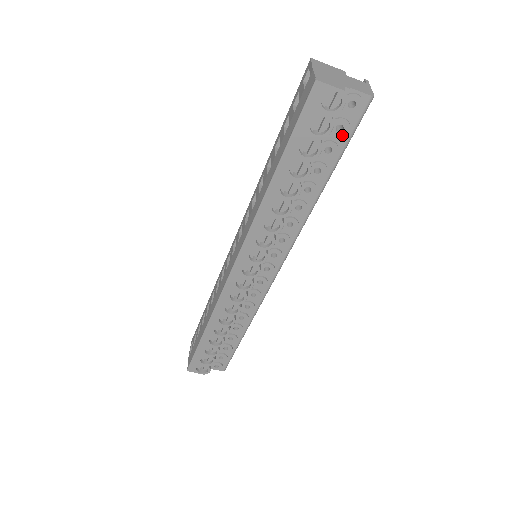
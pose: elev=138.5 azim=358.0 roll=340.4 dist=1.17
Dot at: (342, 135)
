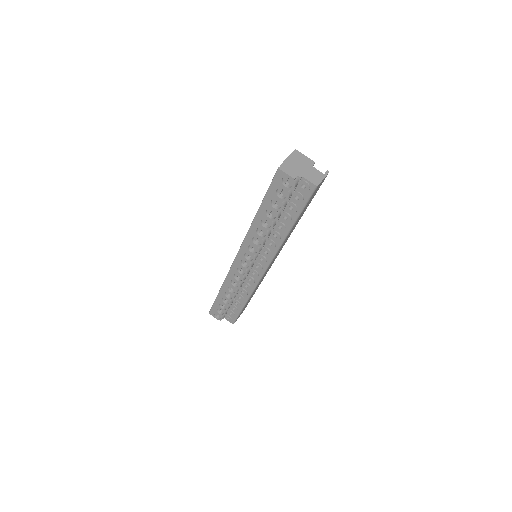
Dot at: (299, 202)
